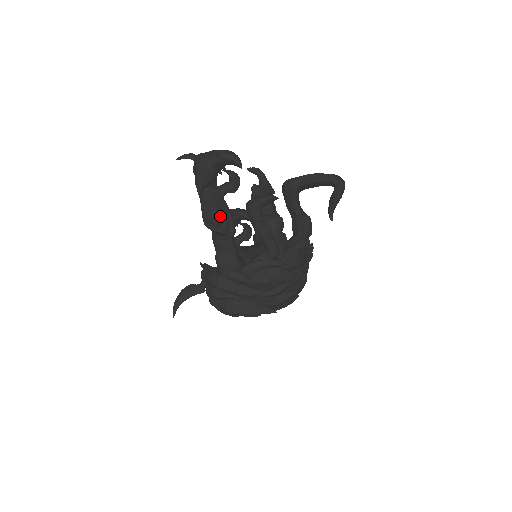
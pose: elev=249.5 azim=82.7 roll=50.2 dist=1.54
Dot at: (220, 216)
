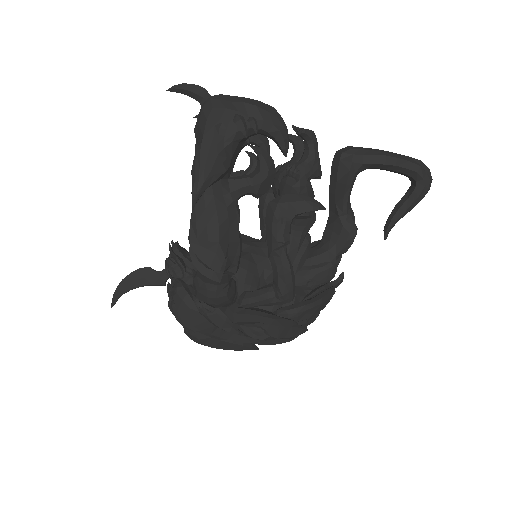
Dot at: (220, 253)
